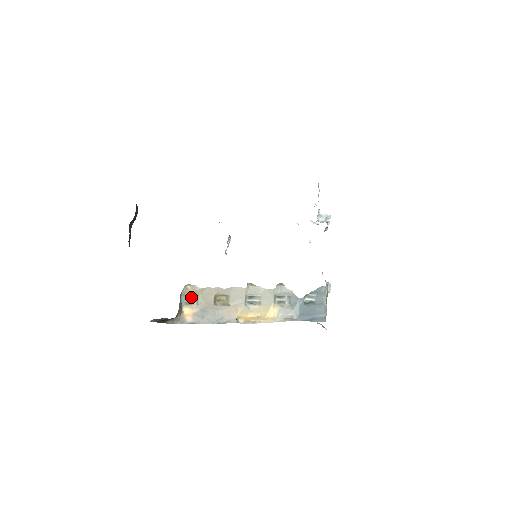
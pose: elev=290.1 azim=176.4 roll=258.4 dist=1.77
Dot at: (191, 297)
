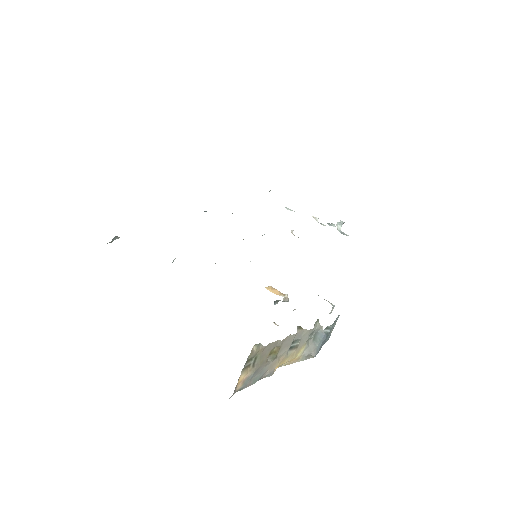
Dot at: (250, 359)
